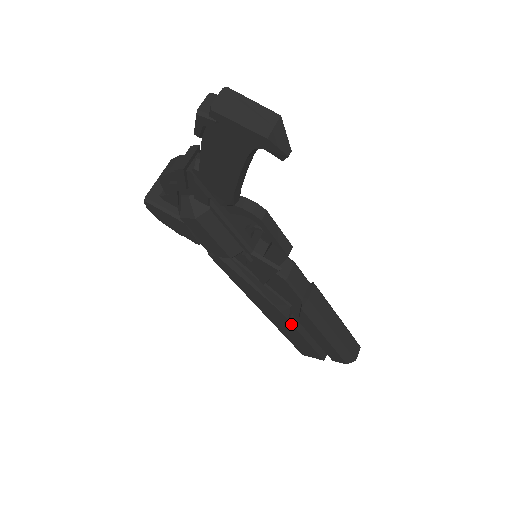
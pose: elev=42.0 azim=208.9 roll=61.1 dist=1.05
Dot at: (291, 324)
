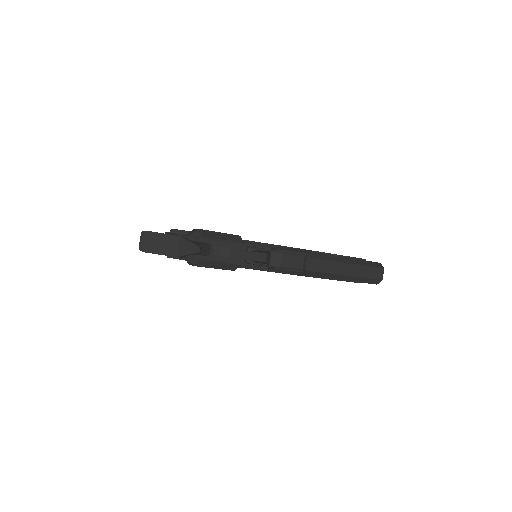
Dot at: (314, 277)
